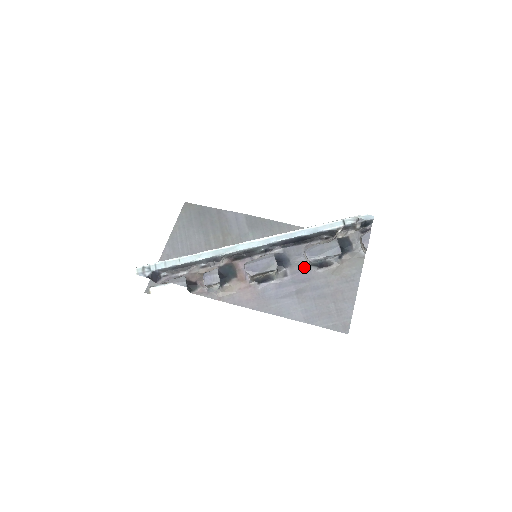
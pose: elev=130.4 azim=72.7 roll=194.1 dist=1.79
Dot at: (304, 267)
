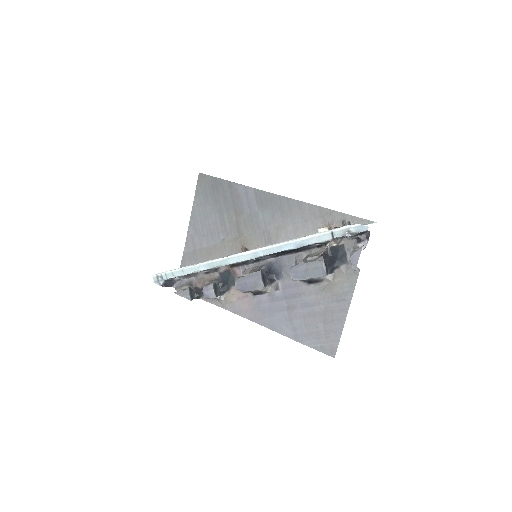
Dot at: (295, 281)
